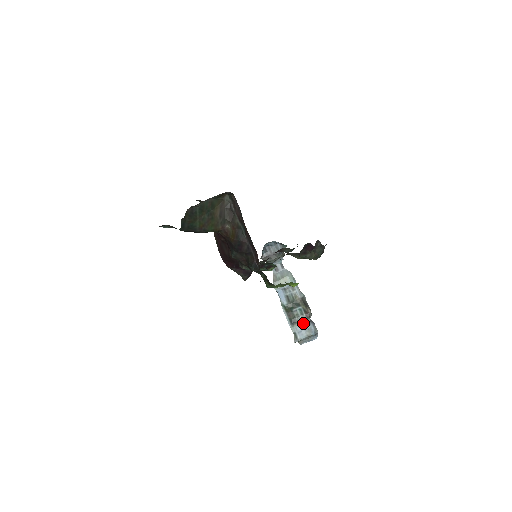
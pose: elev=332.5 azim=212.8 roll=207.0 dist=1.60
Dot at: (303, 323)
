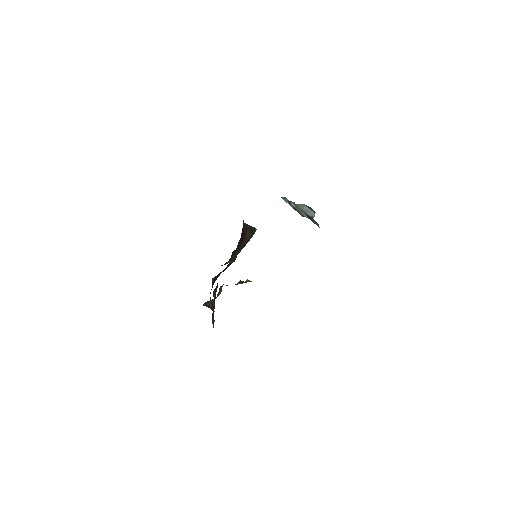
Dot at: occluded
